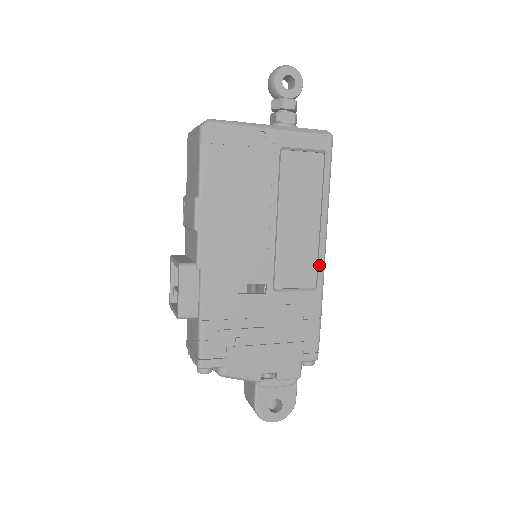
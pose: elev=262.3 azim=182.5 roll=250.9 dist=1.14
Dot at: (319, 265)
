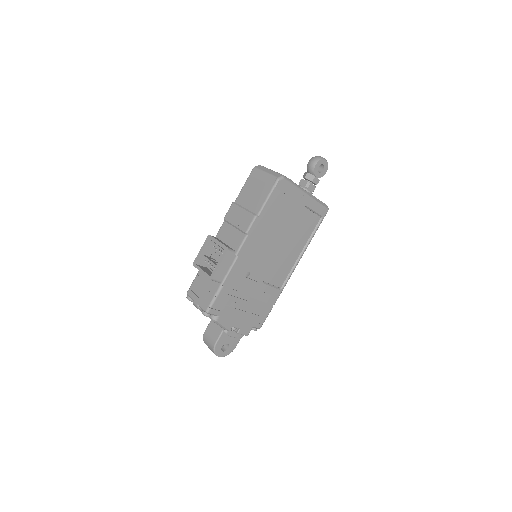
Dot at: (288, 276)
